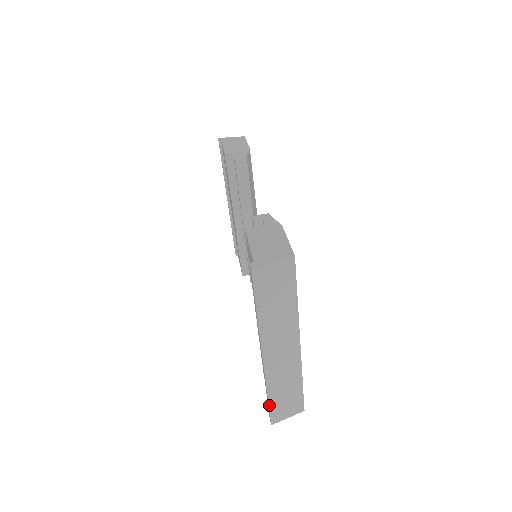
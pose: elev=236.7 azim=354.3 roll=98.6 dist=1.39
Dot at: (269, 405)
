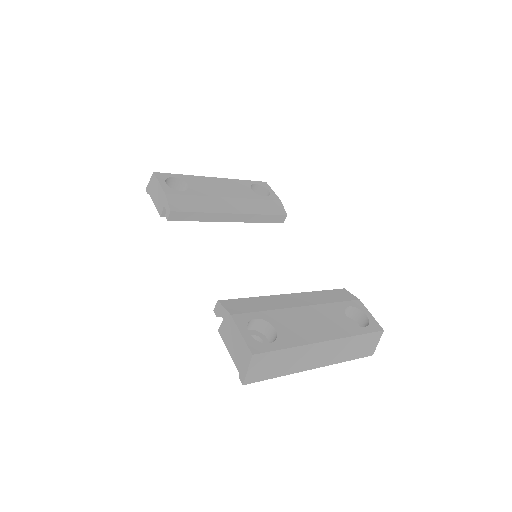
Dot at: occluded
